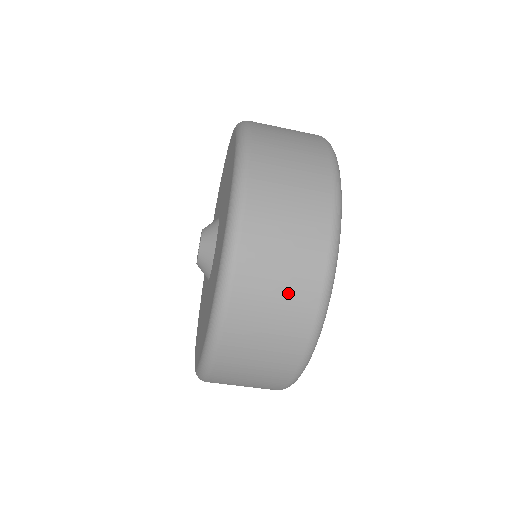
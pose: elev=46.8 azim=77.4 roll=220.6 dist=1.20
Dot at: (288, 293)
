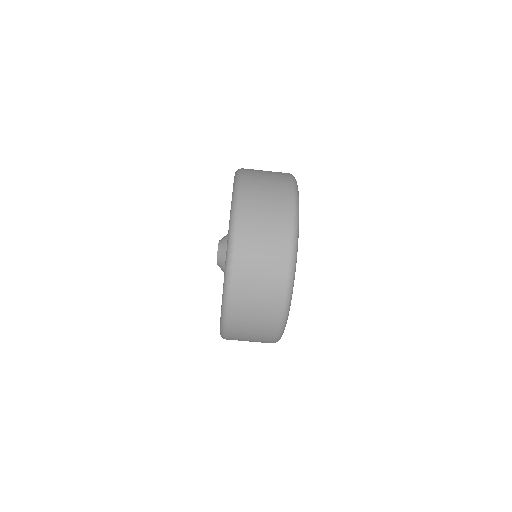
Dot at: (273, 192)
